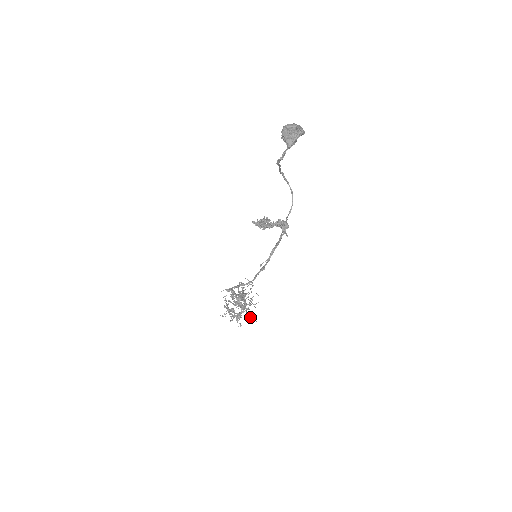
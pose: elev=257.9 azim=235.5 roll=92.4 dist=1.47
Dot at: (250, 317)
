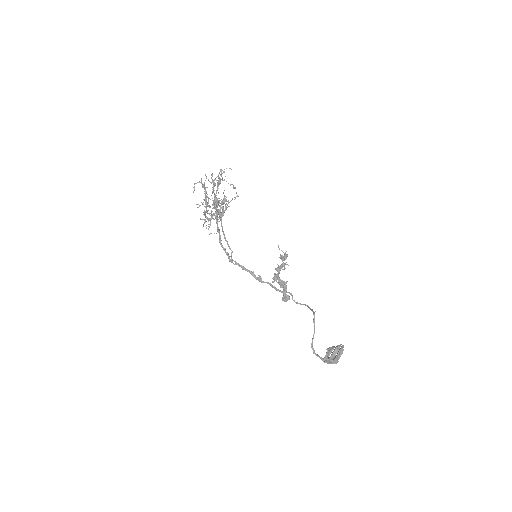
Dot at: occluded
